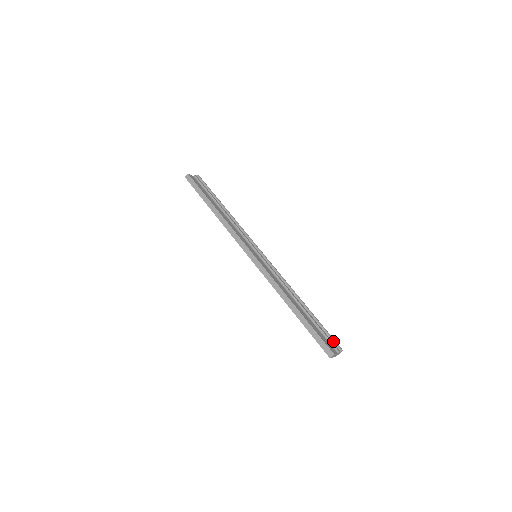
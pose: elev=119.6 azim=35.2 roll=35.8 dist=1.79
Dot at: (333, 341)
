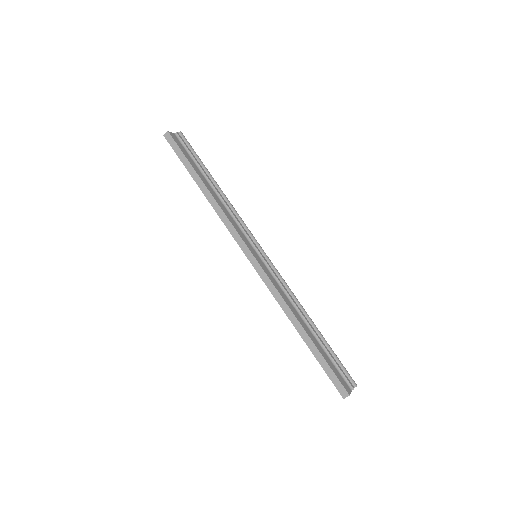
Dot at: (347, 374)
